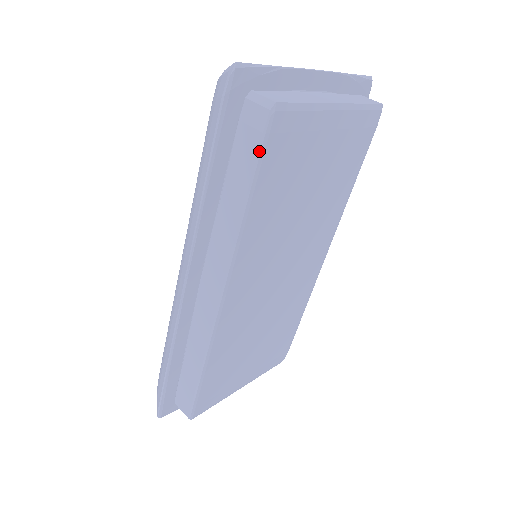
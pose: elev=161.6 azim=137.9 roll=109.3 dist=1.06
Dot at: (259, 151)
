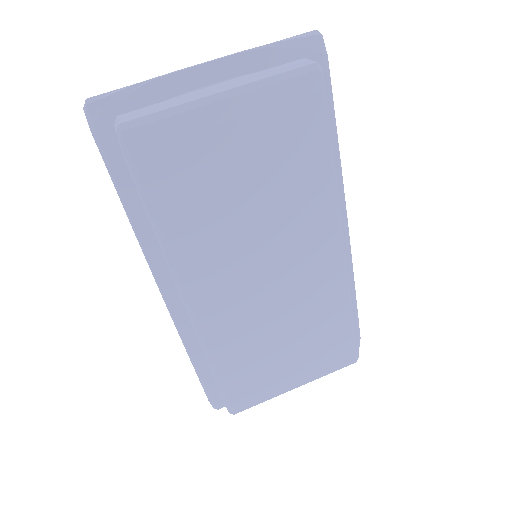
Dot at: (130, 171)
